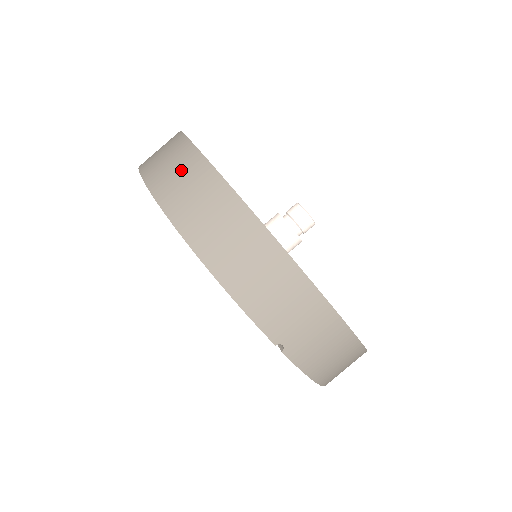
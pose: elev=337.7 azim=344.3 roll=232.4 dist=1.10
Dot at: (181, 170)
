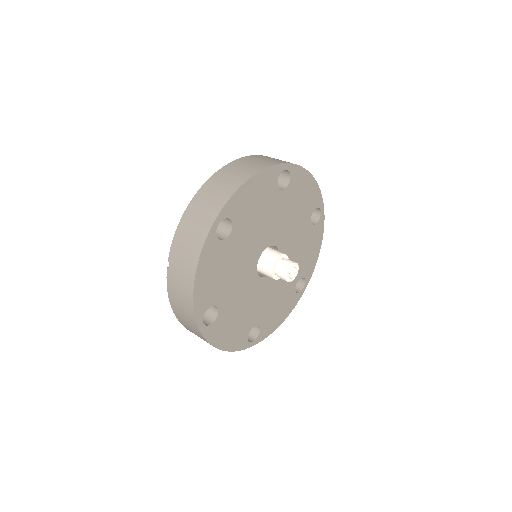
Dot at: (246, 168)
